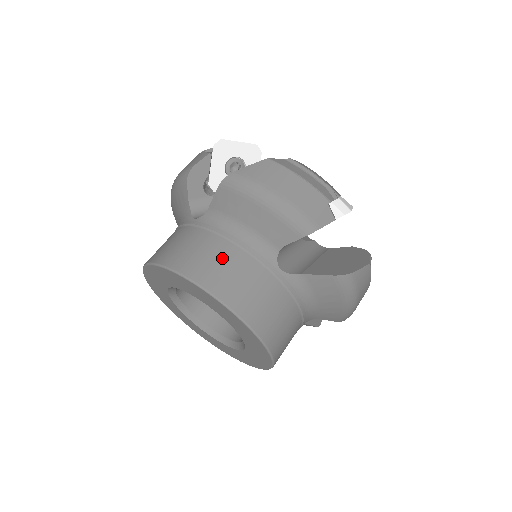
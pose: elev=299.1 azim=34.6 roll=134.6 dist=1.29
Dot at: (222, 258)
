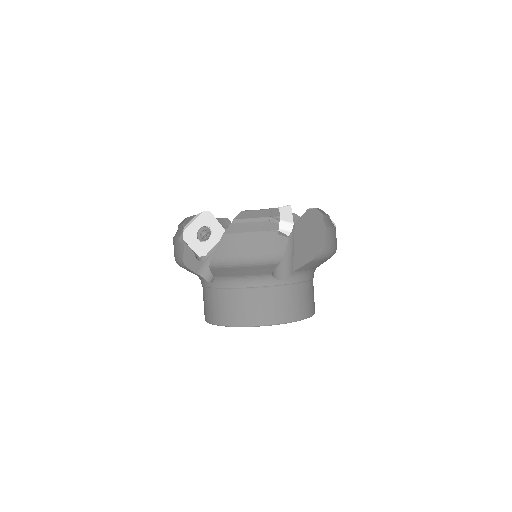
Dot at: (309, 294)
